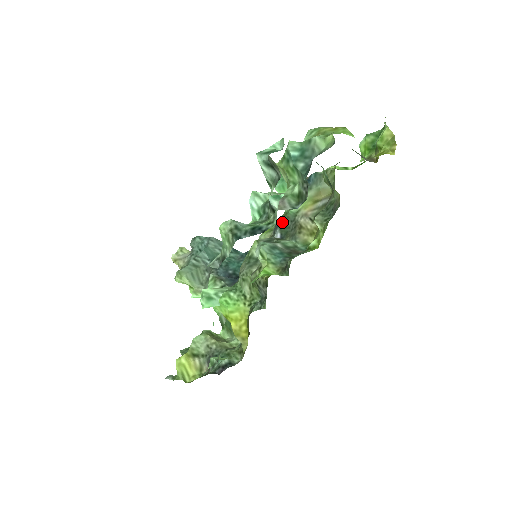
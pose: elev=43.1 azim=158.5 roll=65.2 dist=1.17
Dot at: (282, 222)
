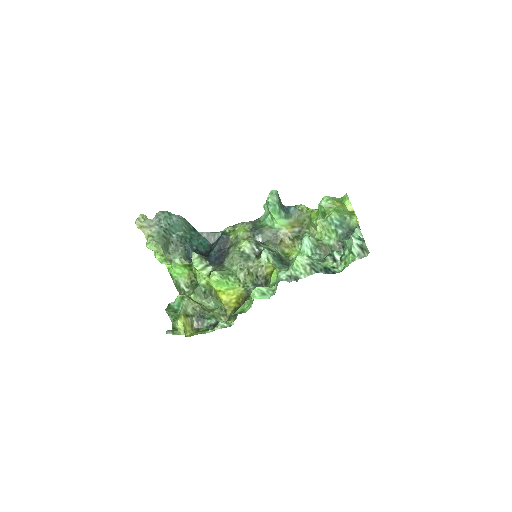
Dot at: (265, 232)
